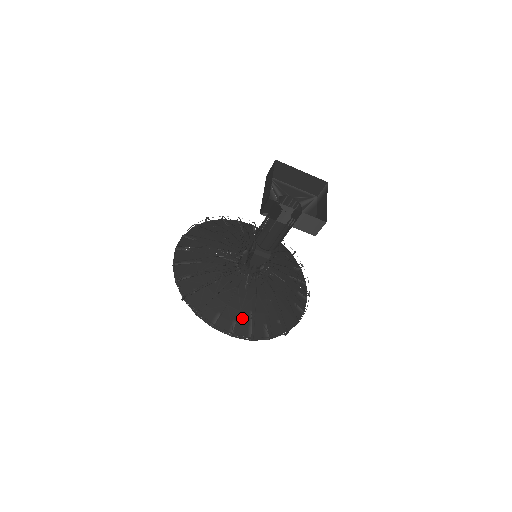
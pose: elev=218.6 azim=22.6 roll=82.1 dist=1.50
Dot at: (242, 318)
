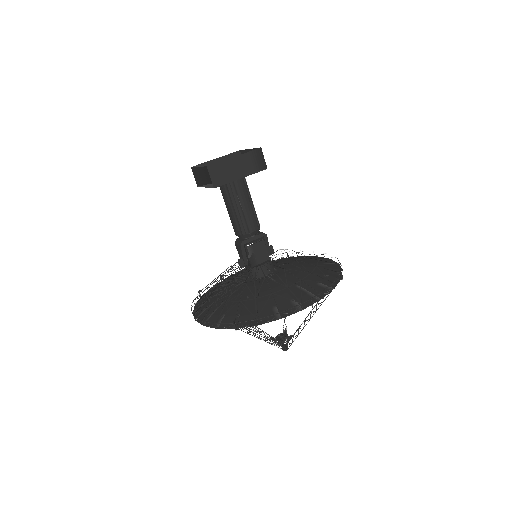
Dot at: (213, 307)
